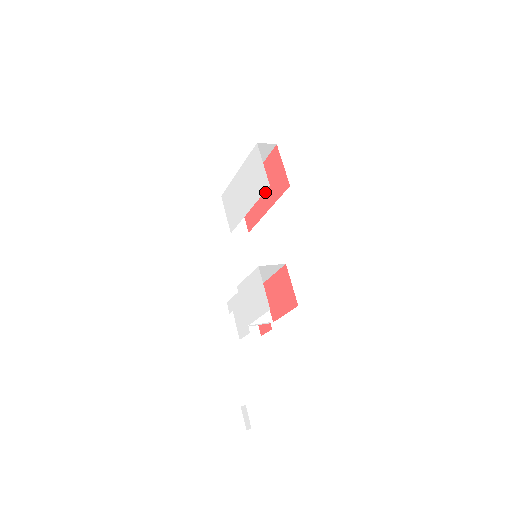
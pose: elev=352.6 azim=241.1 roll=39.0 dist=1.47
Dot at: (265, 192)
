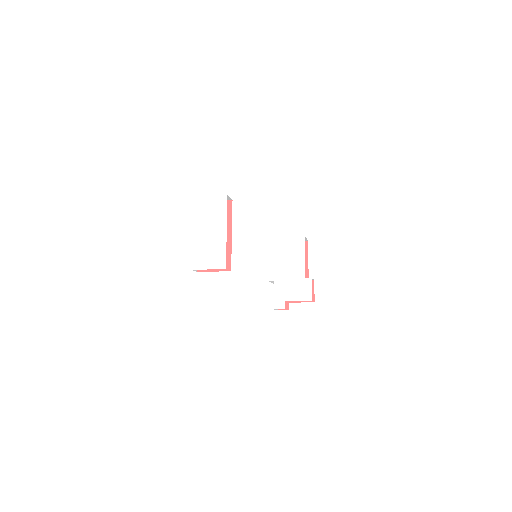
Dot at: occluded
